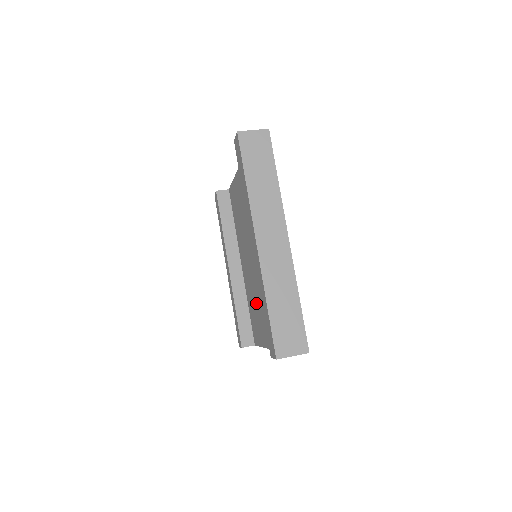
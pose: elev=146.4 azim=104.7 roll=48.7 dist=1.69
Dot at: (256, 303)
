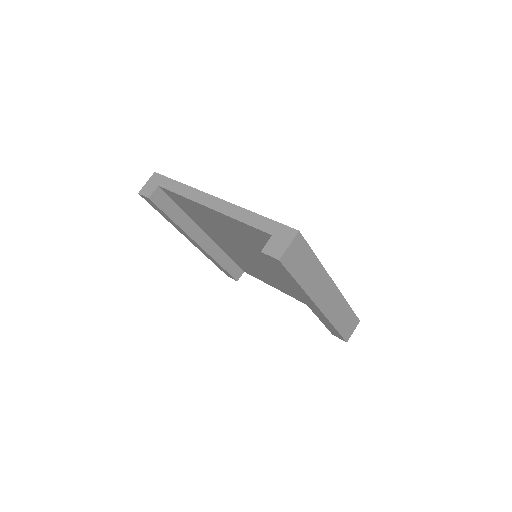
Dot at: (256, 270)
